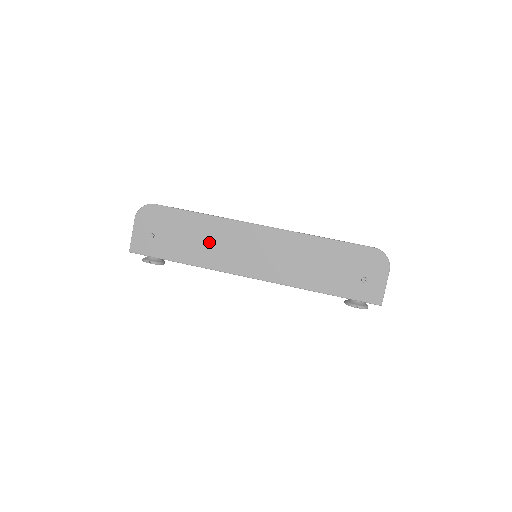
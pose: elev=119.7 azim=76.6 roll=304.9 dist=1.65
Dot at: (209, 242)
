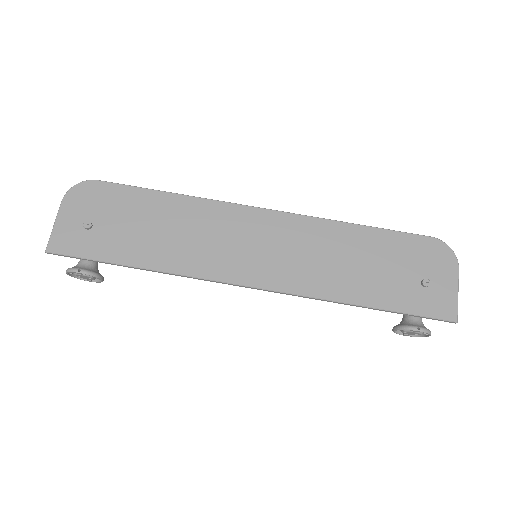
Dot at: (182, 233)
